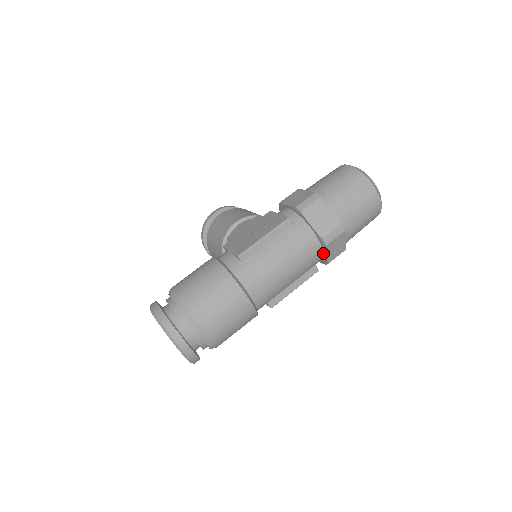
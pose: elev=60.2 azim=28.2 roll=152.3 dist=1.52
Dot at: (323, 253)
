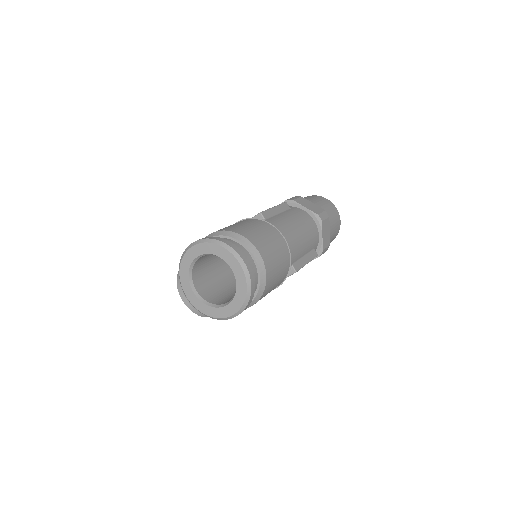
Dot at: (318, 236)
